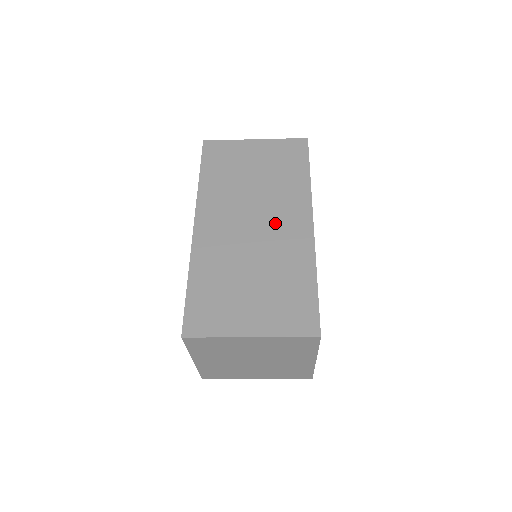
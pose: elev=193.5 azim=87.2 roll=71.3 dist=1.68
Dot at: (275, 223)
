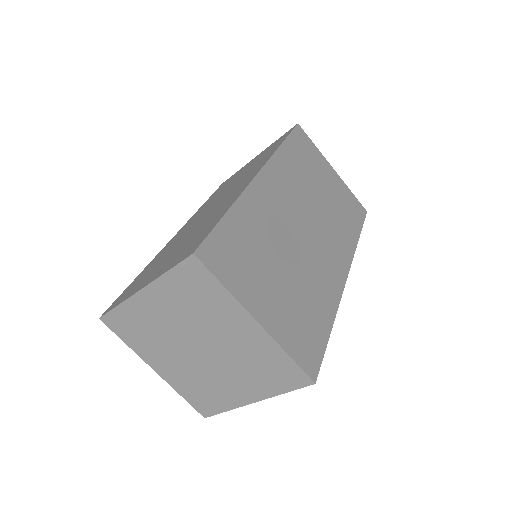
Dot at: (228, 194)
